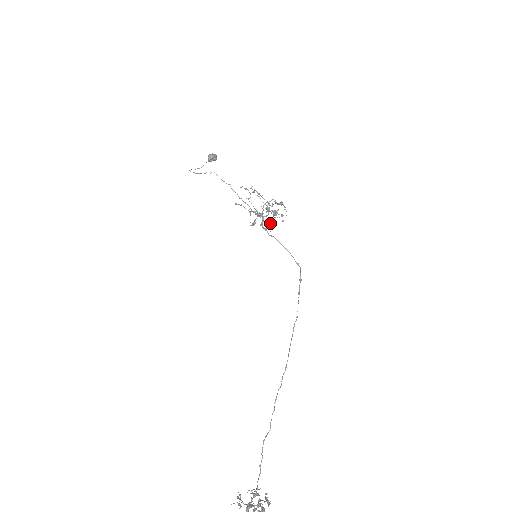
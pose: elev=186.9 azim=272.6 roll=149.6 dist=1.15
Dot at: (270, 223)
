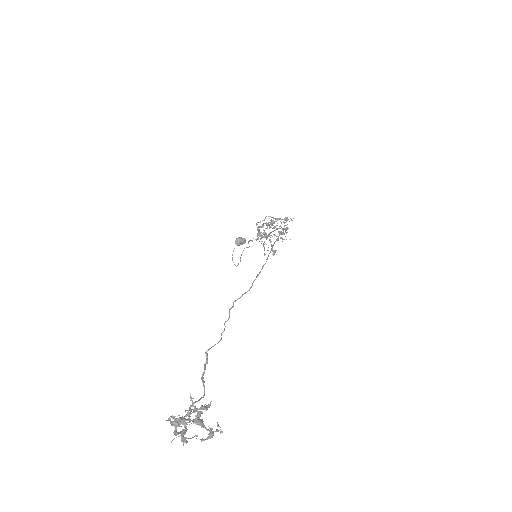
Dot at: occluded
